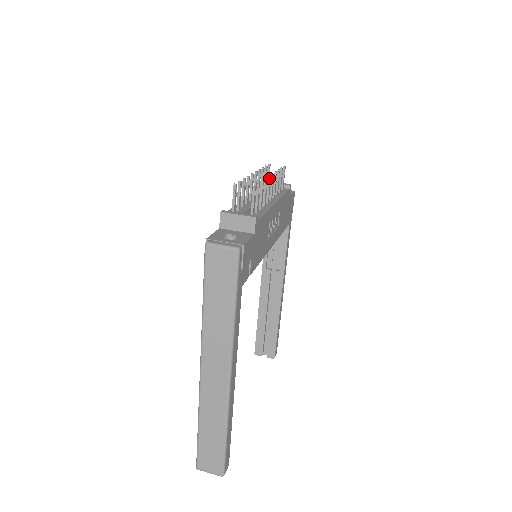
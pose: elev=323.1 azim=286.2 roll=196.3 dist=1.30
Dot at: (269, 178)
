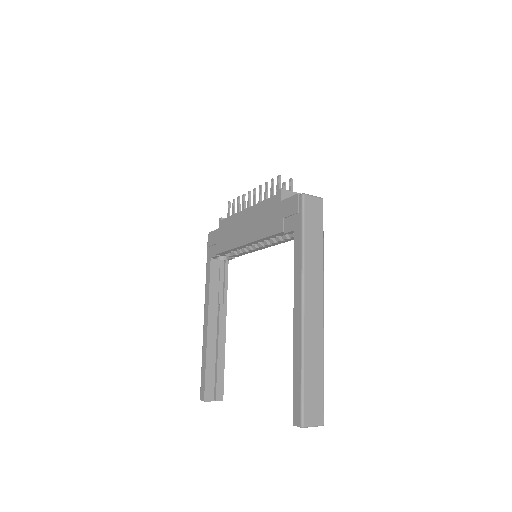
Dot at: occluded
